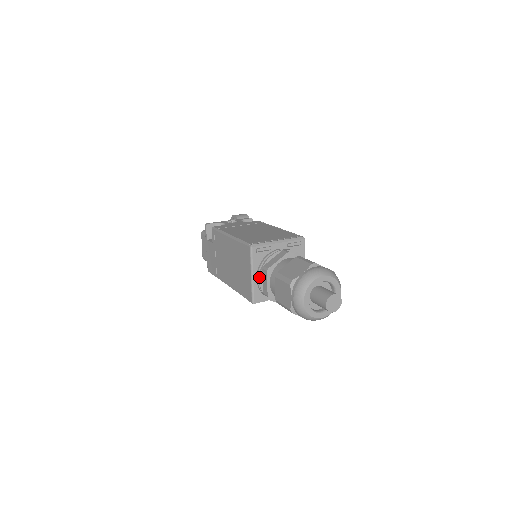
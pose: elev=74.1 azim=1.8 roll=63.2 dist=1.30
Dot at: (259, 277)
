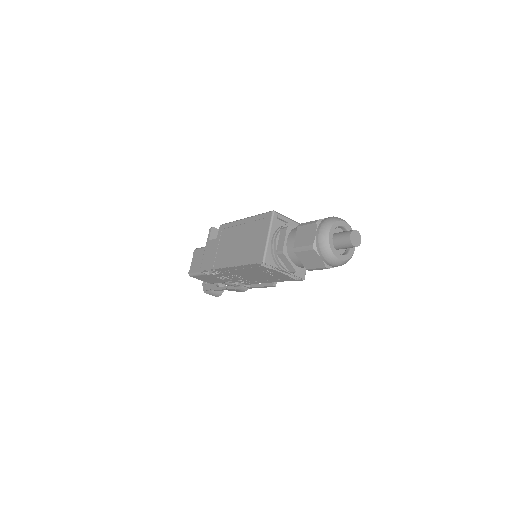
Dot at: (276, 236)
